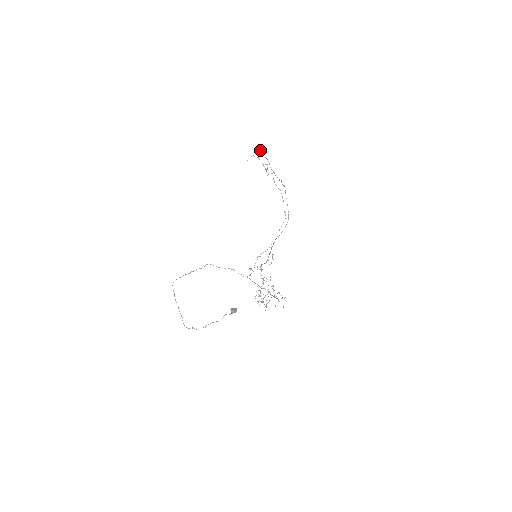
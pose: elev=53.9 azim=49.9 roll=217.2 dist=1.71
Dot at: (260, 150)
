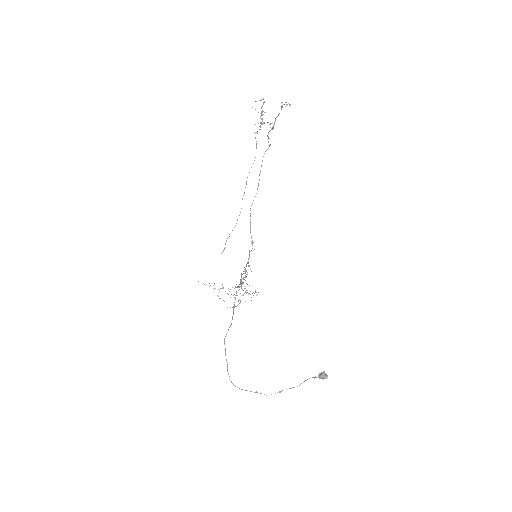
Dot at: occluded
